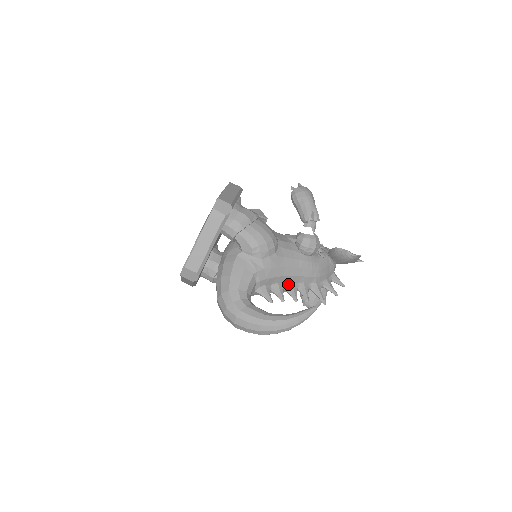
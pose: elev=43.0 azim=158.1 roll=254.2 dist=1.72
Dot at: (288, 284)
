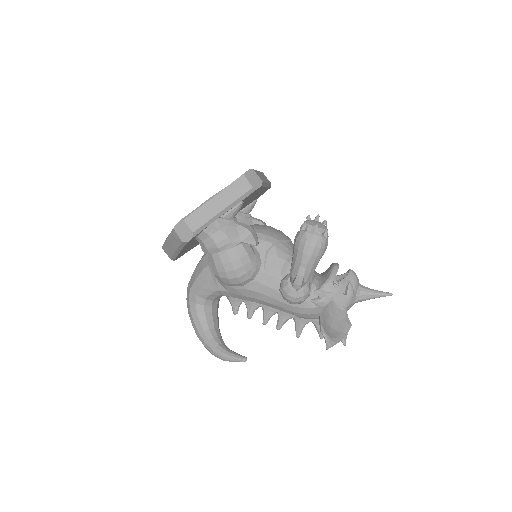
Dot at: (265, 305)
